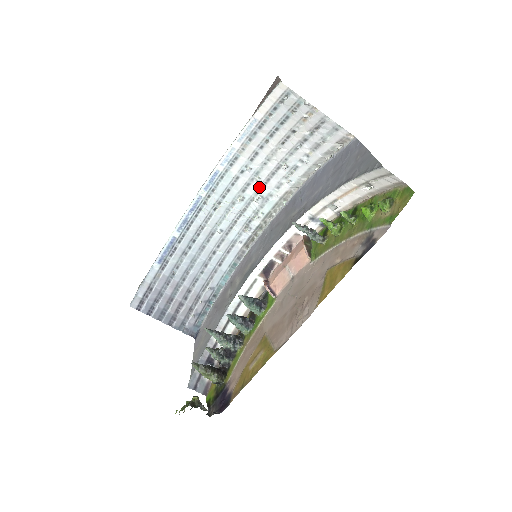
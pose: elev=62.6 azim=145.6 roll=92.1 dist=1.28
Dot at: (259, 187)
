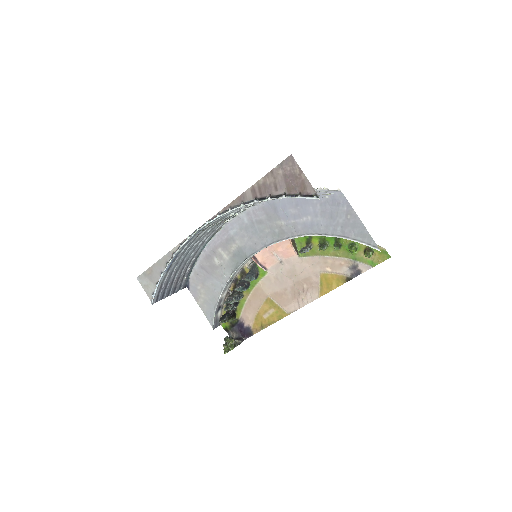
Dot at: occluded
